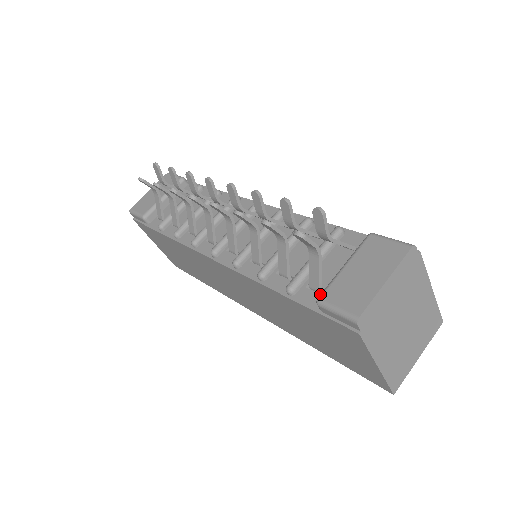
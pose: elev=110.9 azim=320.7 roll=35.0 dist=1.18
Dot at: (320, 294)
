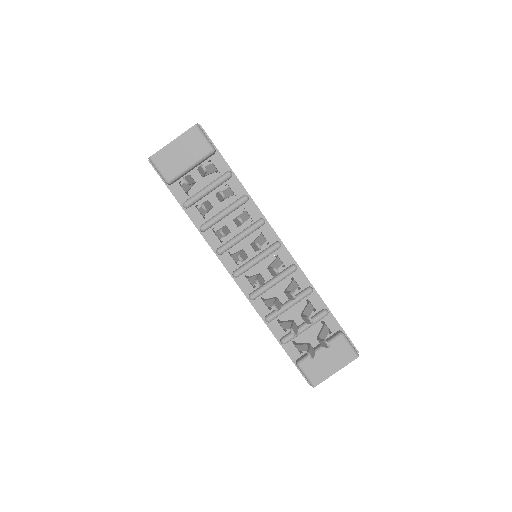
Dot at: (301, 361)
